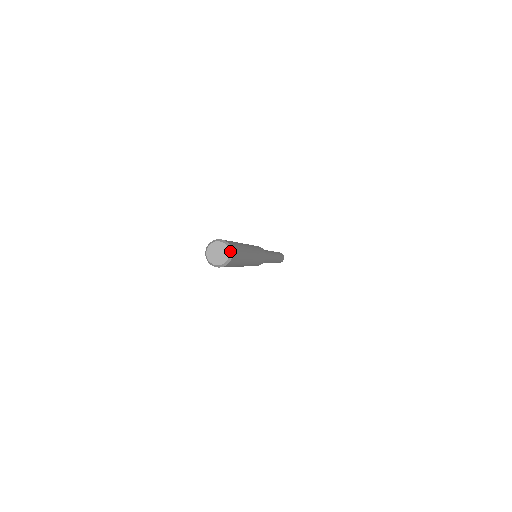
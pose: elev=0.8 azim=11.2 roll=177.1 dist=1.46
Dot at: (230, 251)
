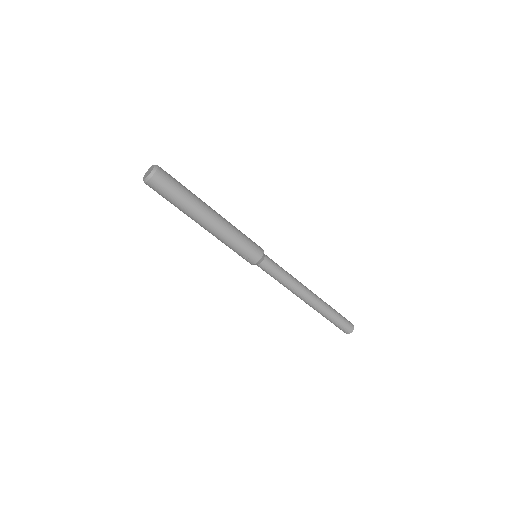
Dot at: (155, 167)
